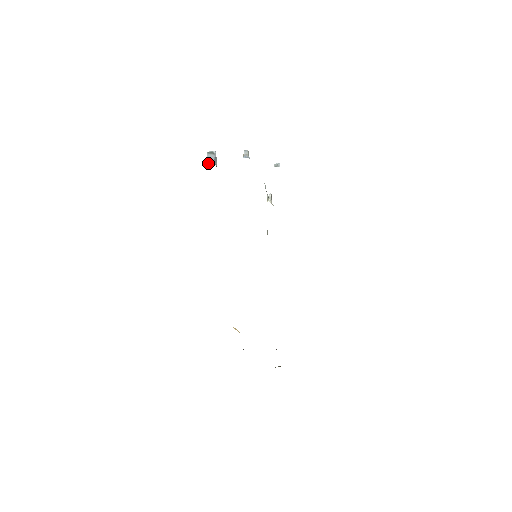
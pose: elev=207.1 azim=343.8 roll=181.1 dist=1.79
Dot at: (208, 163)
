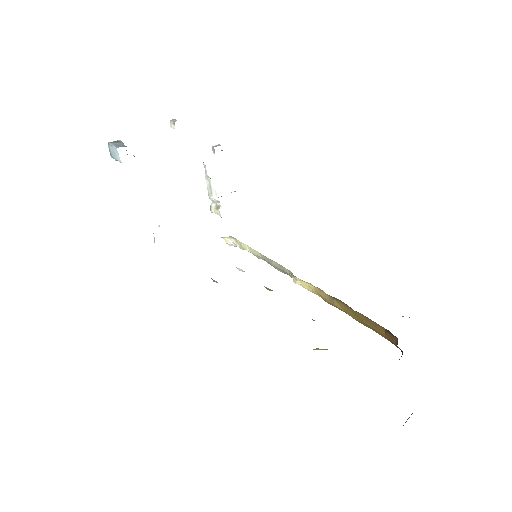
Dot at: occluded
